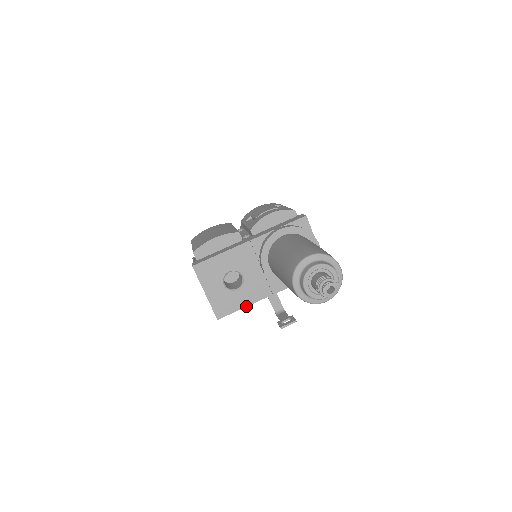
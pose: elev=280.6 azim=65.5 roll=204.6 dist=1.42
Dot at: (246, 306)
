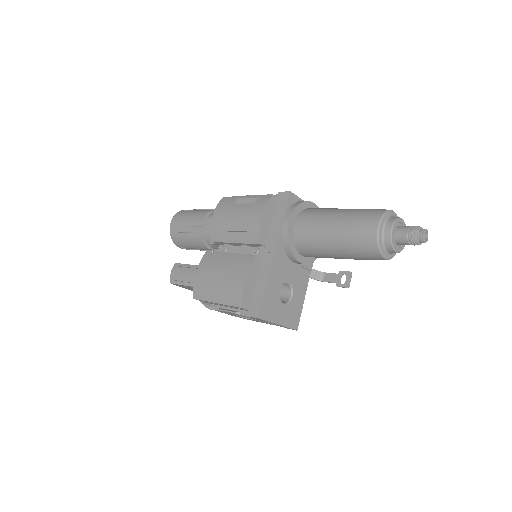
Dot at: (304, 299)
